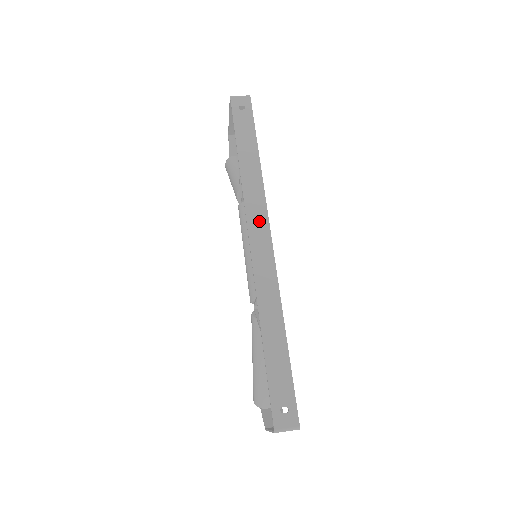
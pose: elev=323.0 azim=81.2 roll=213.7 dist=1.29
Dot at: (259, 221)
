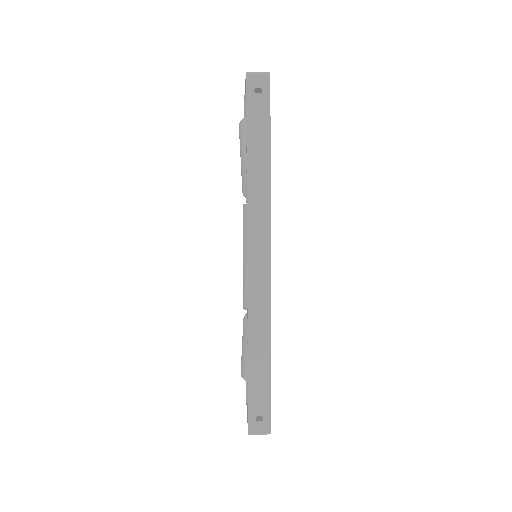
Dot at: (260, 237)
